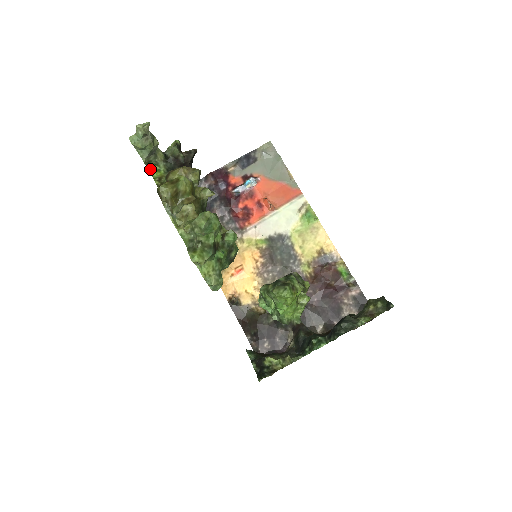
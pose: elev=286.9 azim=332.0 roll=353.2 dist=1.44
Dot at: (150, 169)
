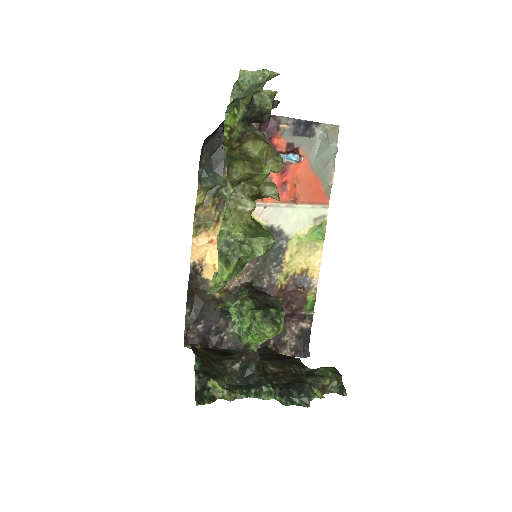
Dot at: (228, 110)
